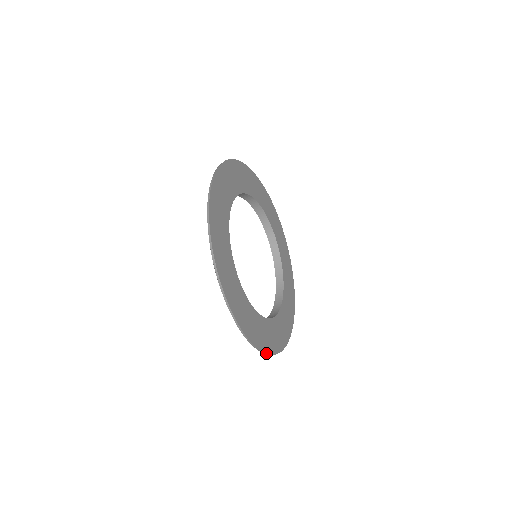
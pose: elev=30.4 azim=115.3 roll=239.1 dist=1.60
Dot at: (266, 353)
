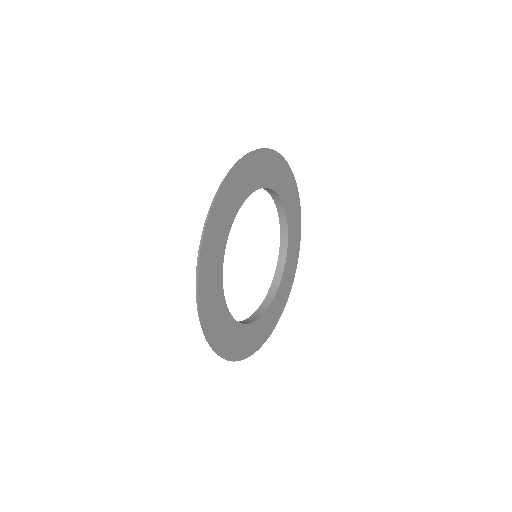
Dot at: (236, 360)
